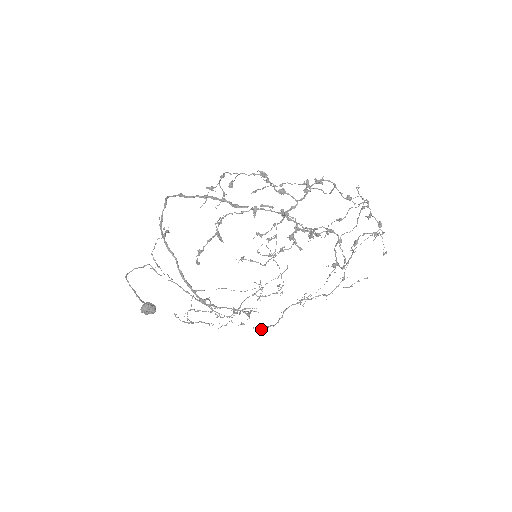
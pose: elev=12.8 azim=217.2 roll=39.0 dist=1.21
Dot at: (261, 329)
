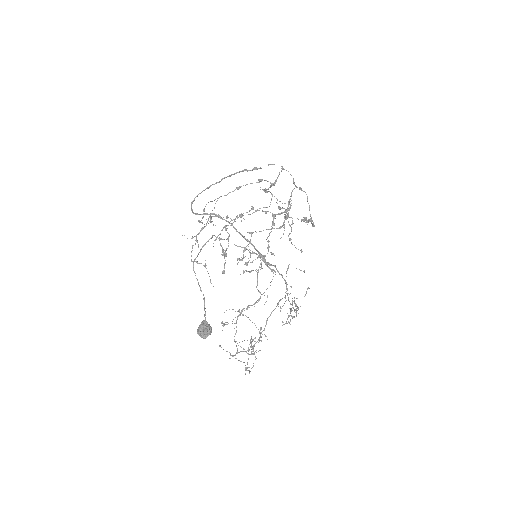
Dot at: occluded
